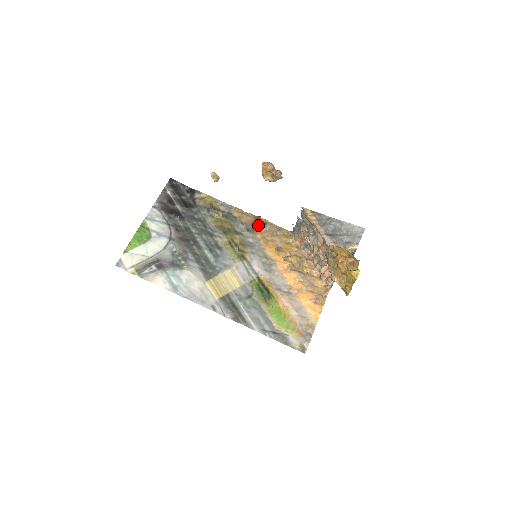
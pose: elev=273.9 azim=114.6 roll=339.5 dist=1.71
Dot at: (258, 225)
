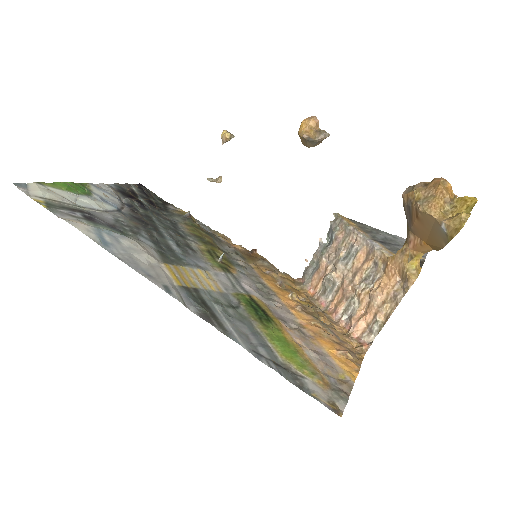
Dot at: (252, 257)
